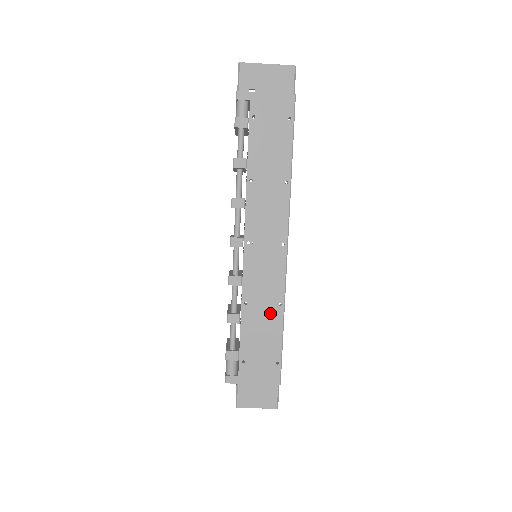
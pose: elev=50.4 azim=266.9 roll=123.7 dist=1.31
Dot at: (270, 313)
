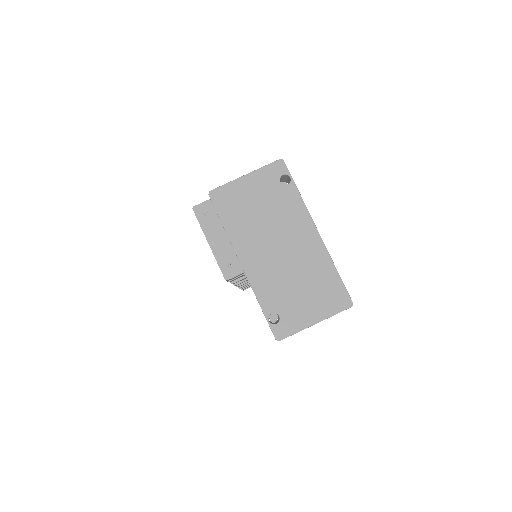
Dot at: occluded
